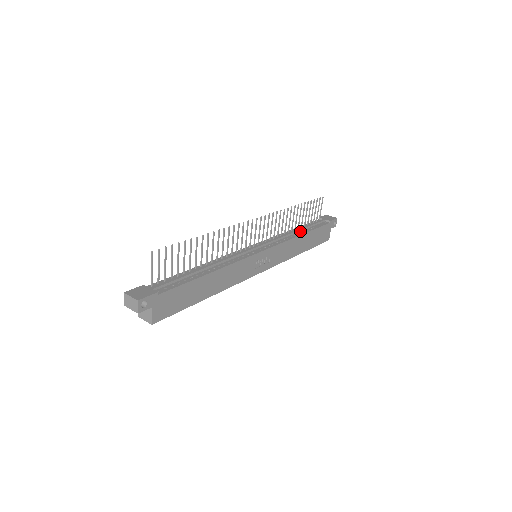
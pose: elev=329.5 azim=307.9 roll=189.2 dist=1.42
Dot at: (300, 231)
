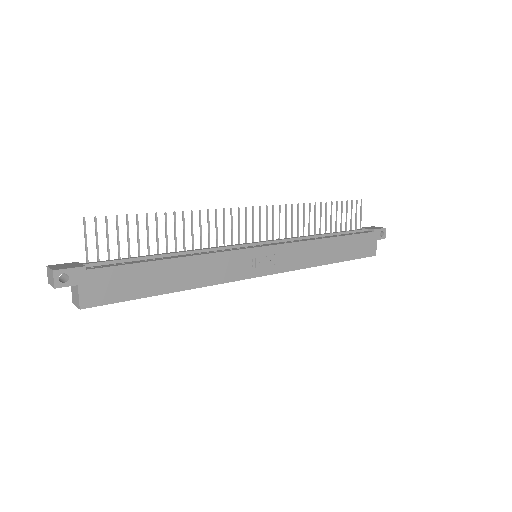
Dot at: (326, 236)
